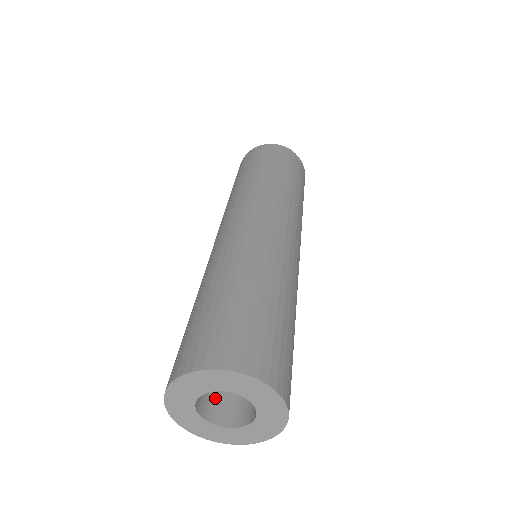
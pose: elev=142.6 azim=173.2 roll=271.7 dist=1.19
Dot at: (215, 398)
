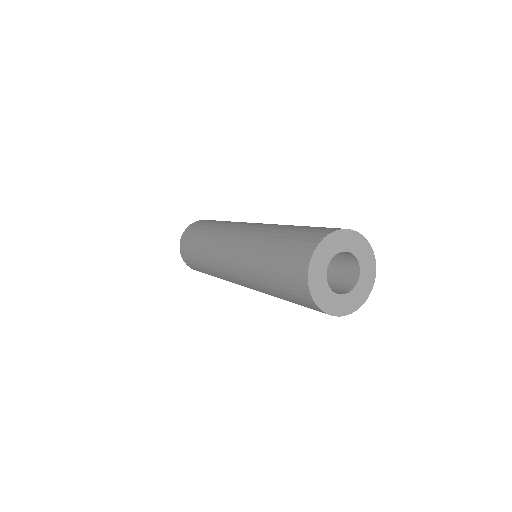
Dot at: occluded
